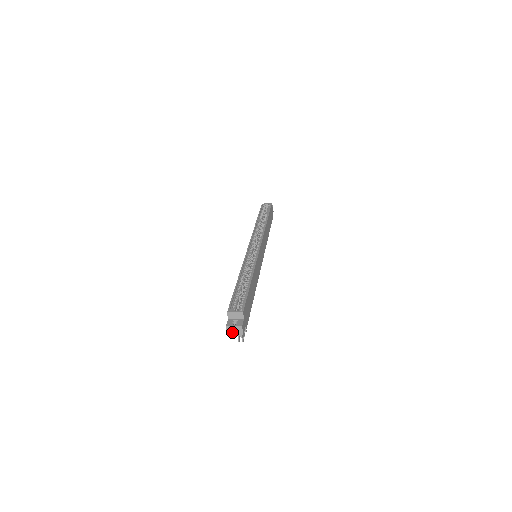
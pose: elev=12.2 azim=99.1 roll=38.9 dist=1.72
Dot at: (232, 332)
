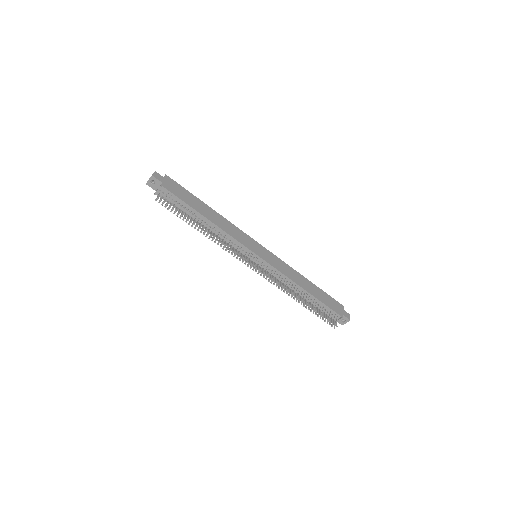
Dot at: (149, 179)
